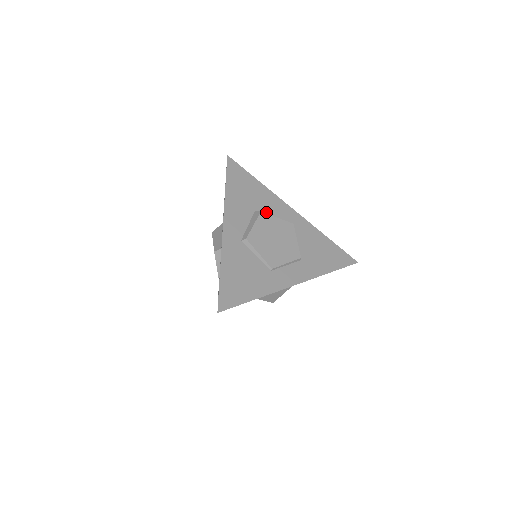
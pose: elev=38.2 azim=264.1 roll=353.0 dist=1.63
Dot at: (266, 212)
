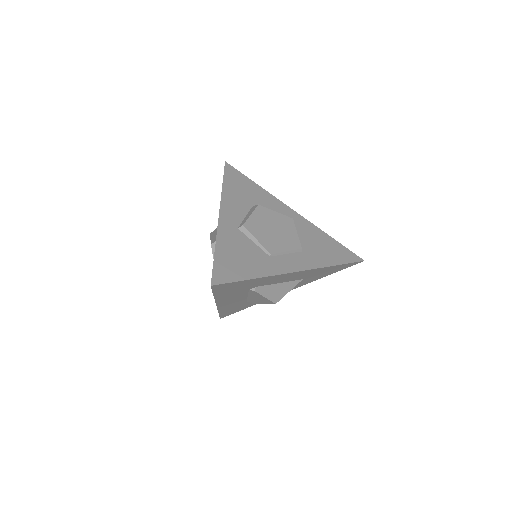
Dot at: occluded
